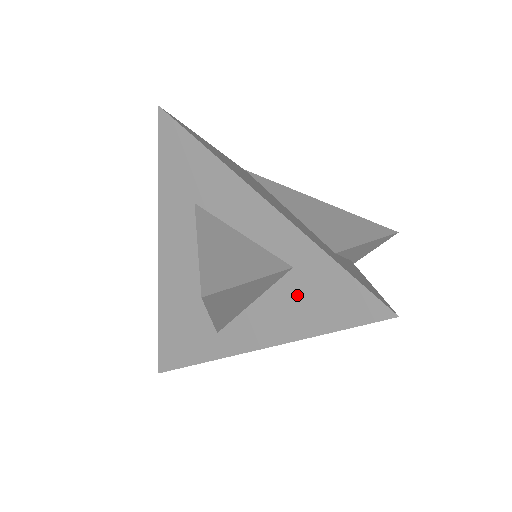
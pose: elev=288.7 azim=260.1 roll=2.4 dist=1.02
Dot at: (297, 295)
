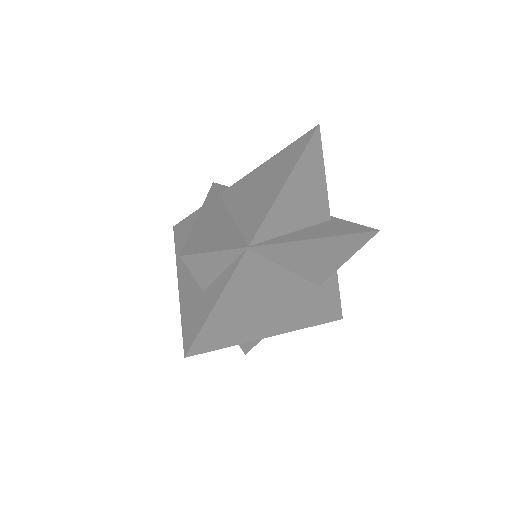
Dot at: occluded
